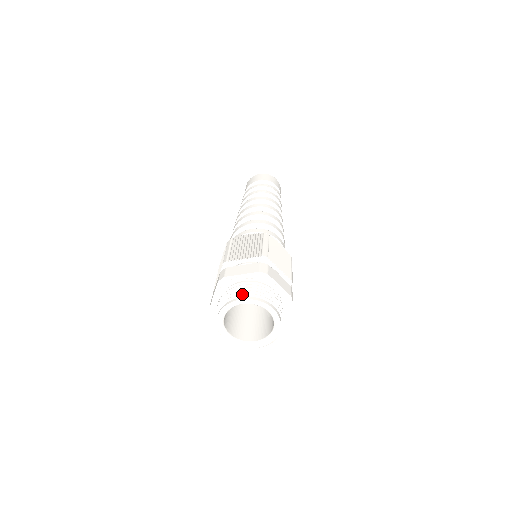
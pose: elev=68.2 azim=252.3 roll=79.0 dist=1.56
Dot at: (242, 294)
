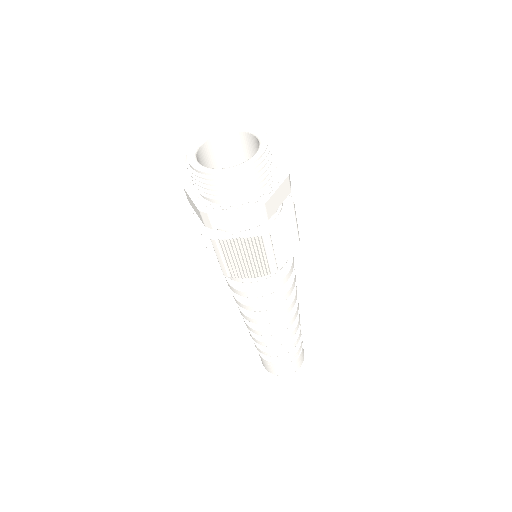
Dot at: occluded
